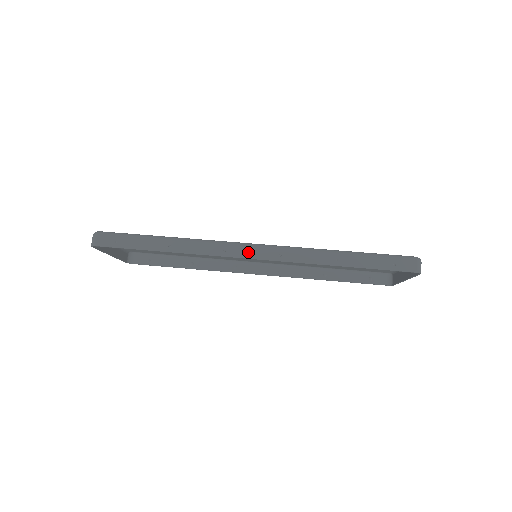
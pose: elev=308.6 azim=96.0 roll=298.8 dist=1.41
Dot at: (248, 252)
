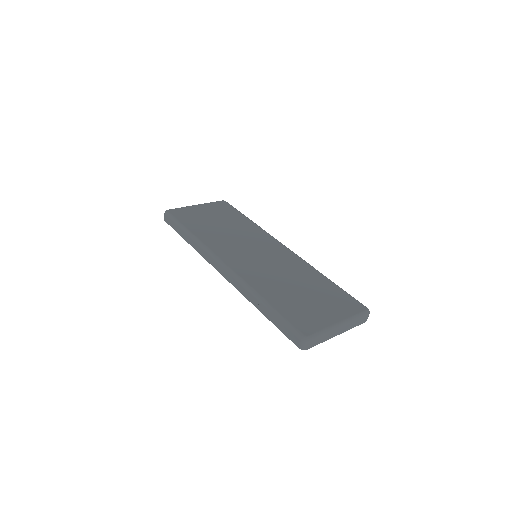
Dot at: (219, 268)
